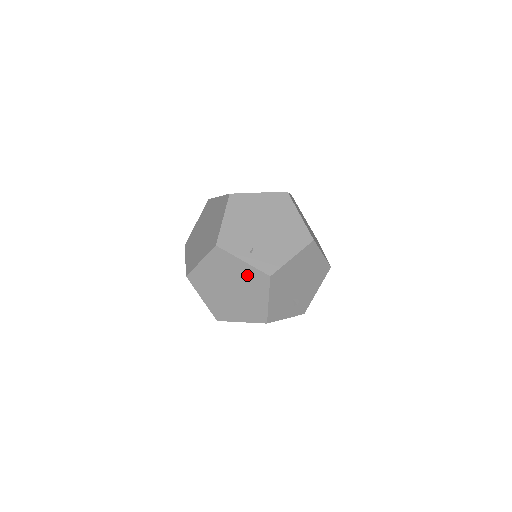
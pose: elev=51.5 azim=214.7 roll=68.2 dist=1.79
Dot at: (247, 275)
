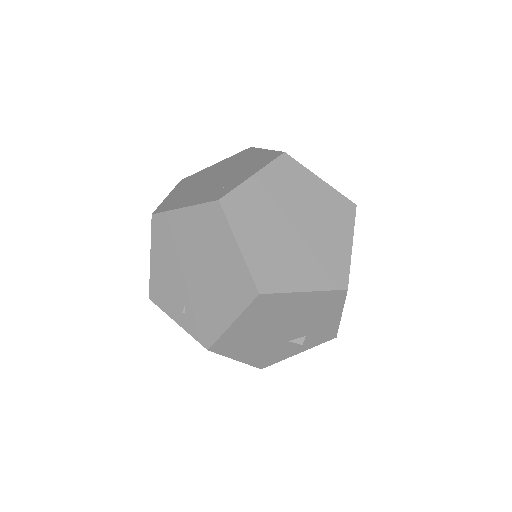
Dot at: occluded
